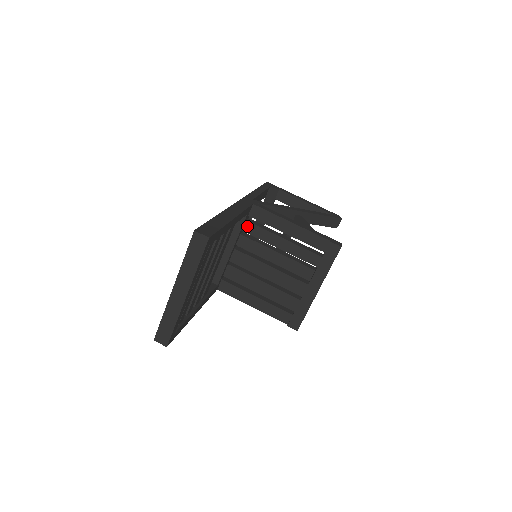
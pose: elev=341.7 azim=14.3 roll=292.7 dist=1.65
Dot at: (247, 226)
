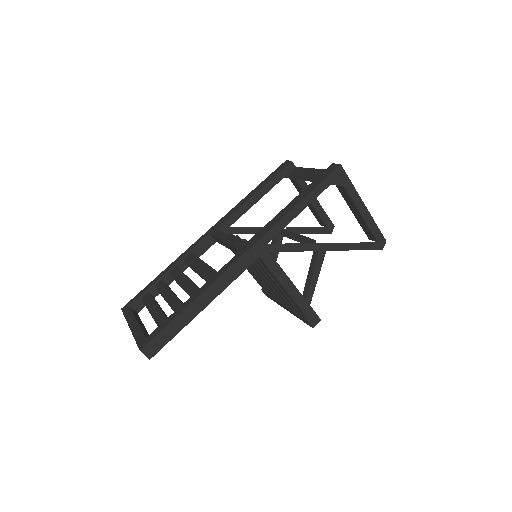
Dot at: occluded
